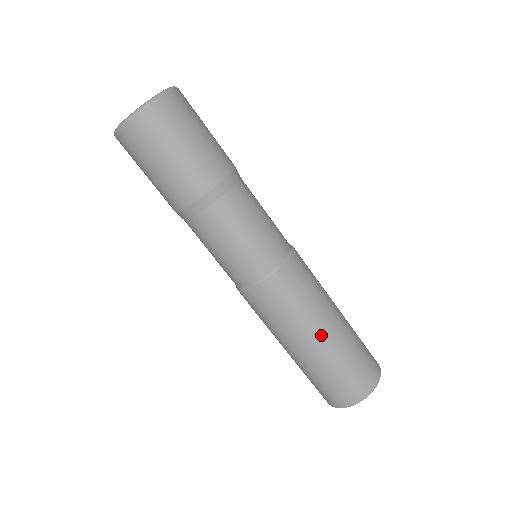
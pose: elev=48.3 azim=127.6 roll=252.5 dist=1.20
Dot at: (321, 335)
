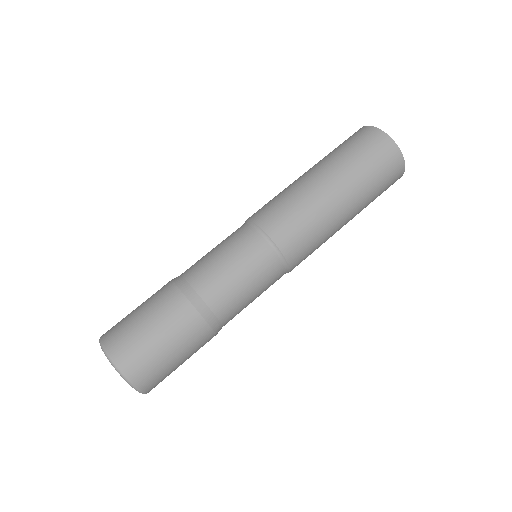
Dot at: occluded
